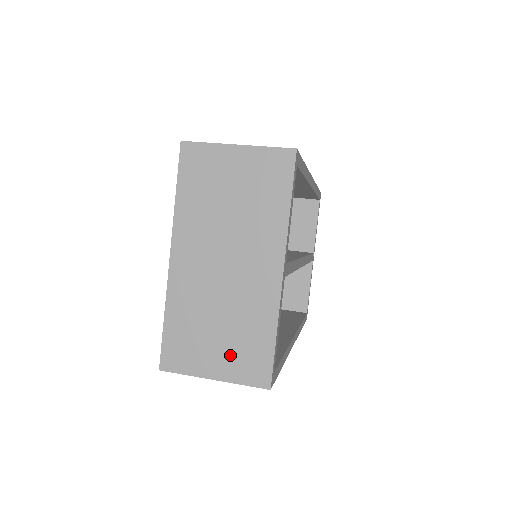
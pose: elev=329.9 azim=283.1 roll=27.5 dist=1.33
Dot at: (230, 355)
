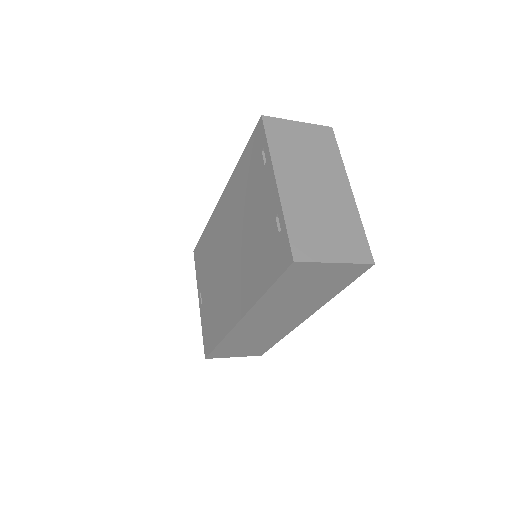
Dot at: (341, 244)
